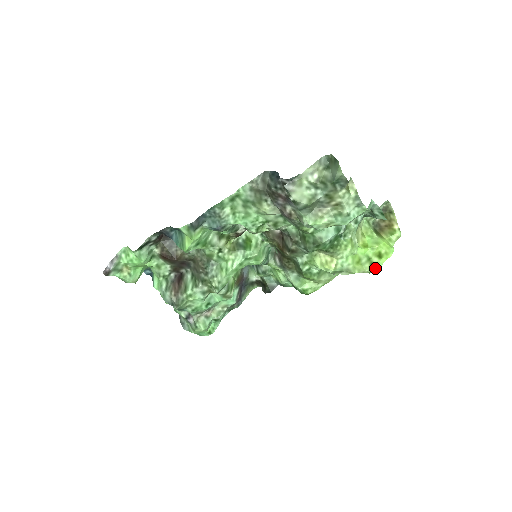
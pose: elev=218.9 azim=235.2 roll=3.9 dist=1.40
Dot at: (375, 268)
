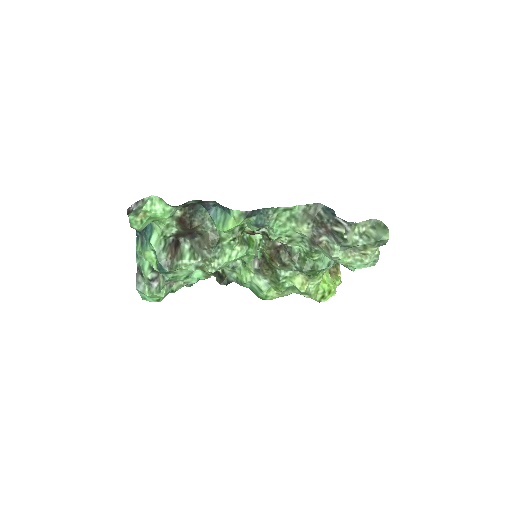
Dot at: (323, 300)
